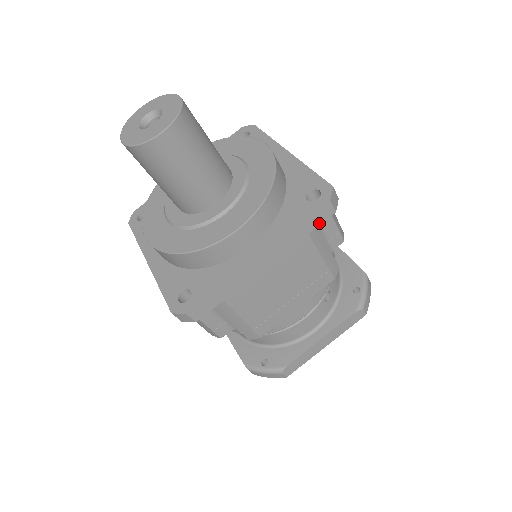
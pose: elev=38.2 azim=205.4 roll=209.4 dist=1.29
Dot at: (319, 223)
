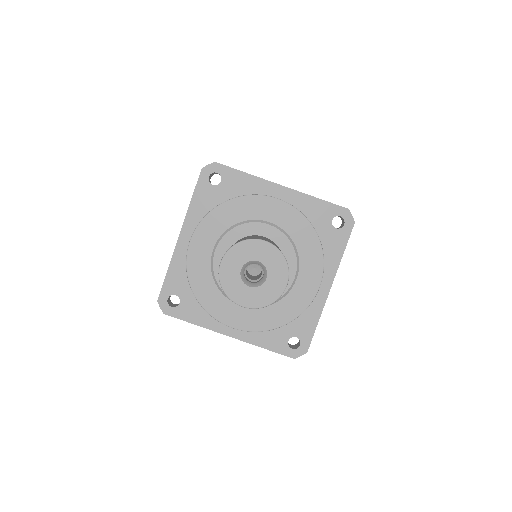
Dot at: occluded
